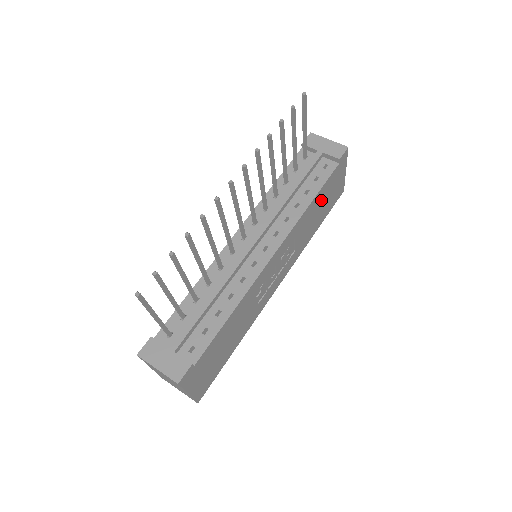
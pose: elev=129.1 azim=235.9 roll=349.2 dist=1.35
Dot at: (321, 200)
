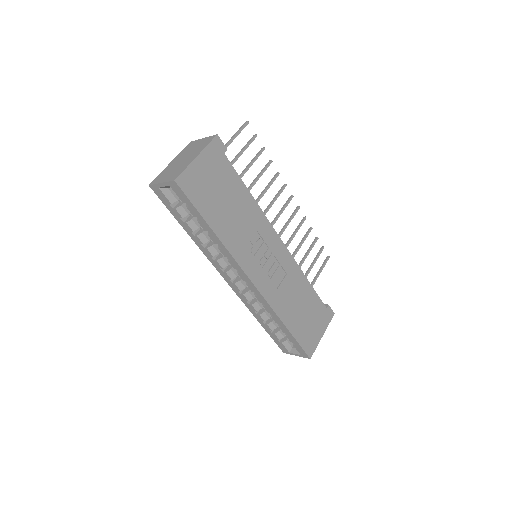
Dot at: (307, 303)
